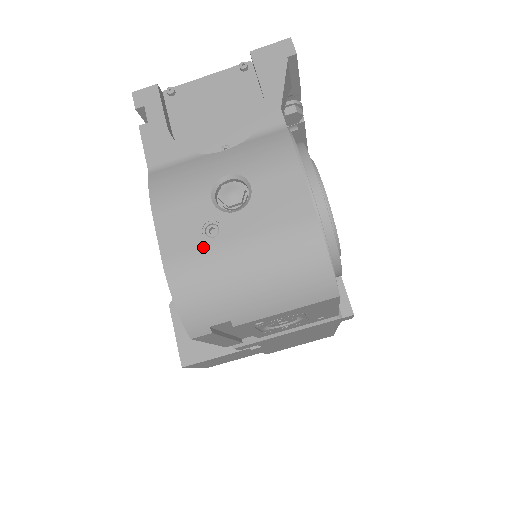
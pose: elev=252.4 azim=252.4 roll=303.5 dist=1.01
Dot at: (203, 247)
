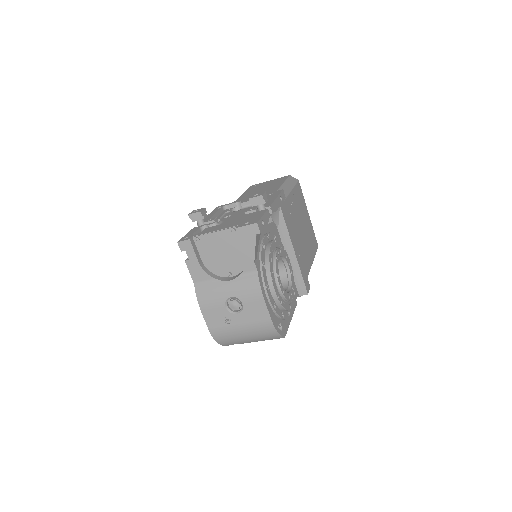
Dot at: (225, 326)
